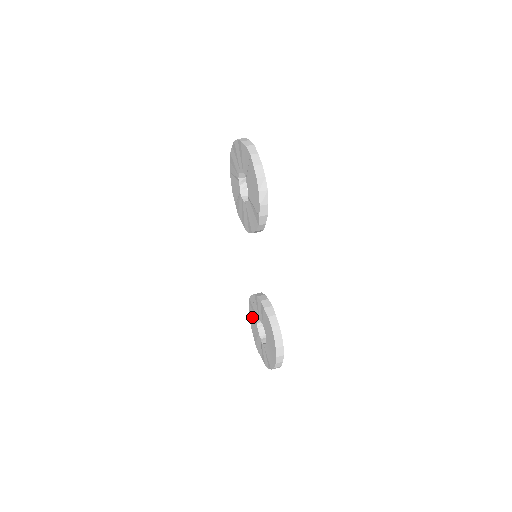
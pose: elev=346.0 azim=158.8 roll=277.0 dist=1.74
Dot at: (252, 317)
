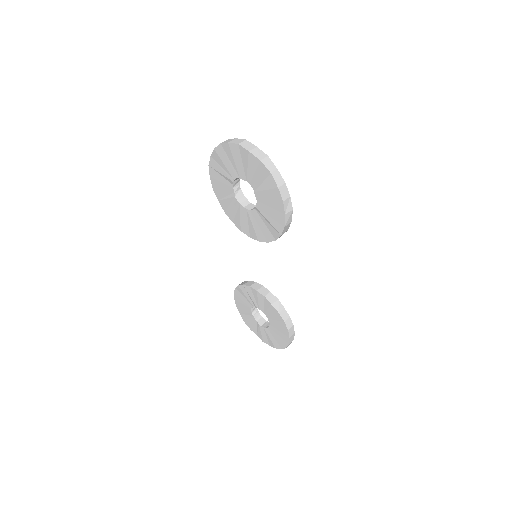
Dot at: (241, 301)
